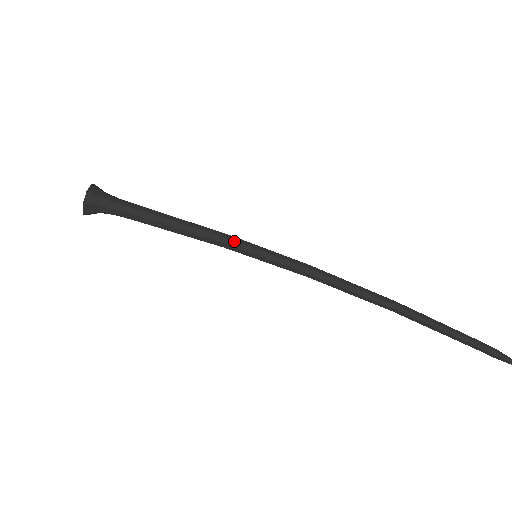
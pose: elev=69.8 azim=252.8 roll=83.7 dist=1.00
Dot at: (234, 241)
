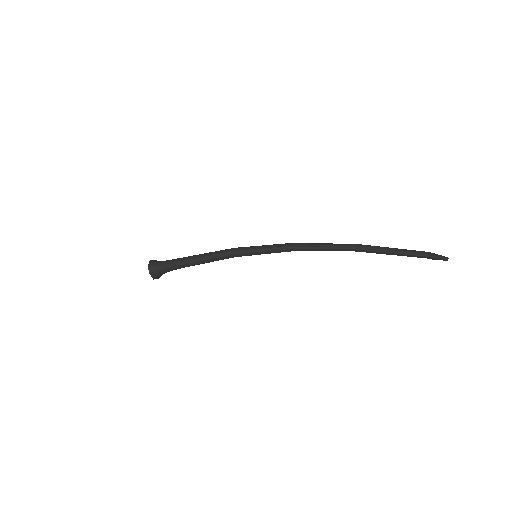
Dot at: (238, 254)
